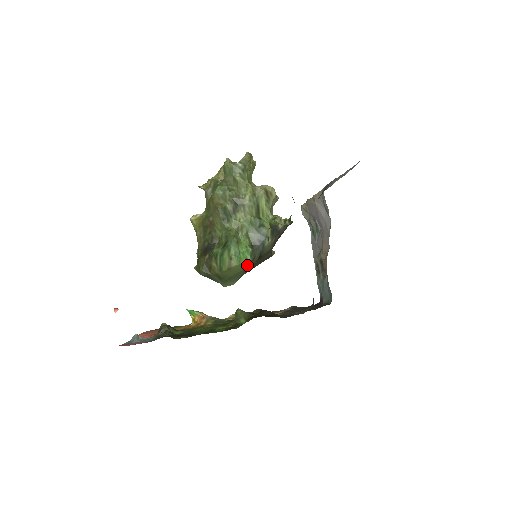
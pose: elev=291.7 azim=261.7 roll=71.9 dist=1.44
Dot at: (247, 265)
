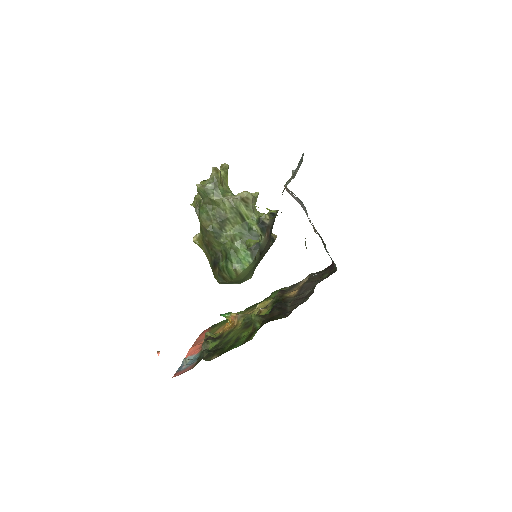
Dot at: (252, 266)
